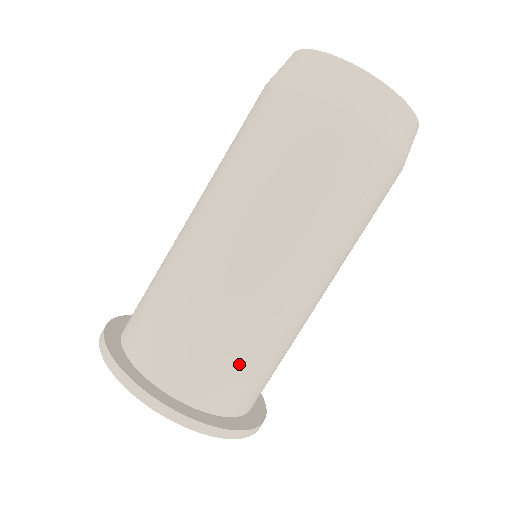
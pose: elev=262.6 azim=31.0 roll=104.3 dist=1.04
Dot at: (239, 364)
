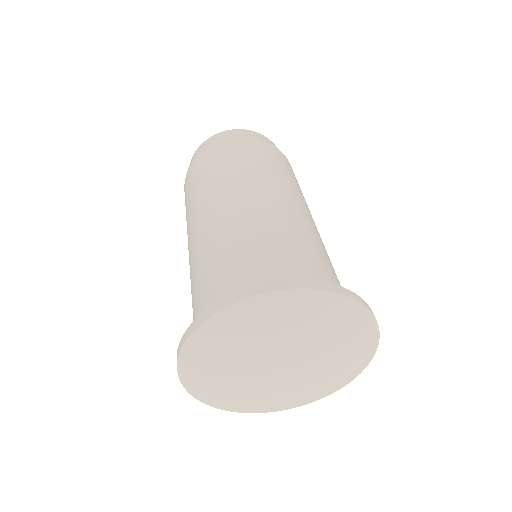
Dot at: (293, 253)
